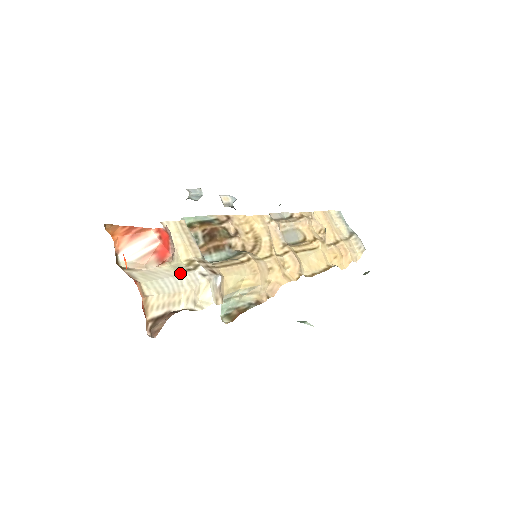
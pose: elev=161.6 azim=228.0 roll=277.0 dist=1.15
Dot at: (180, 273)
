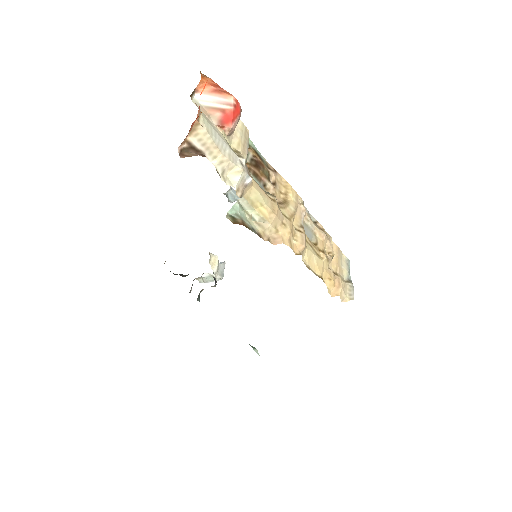
Dot at: (228, 144)
